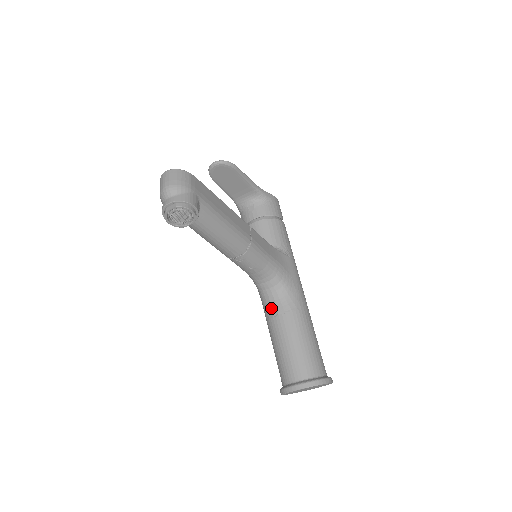
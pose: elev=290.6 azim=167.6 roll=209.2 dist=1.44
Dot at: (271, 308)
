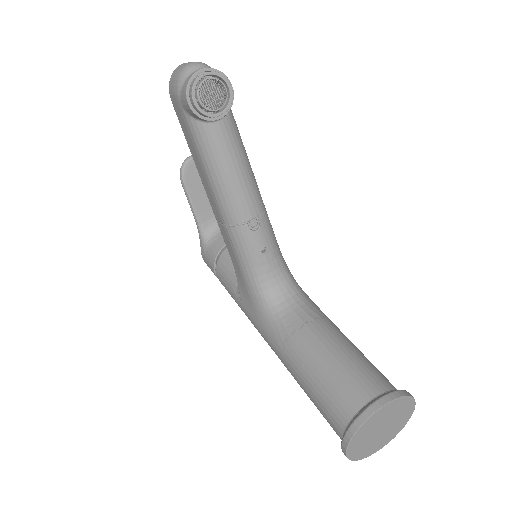
Dot at: (290, 320)
